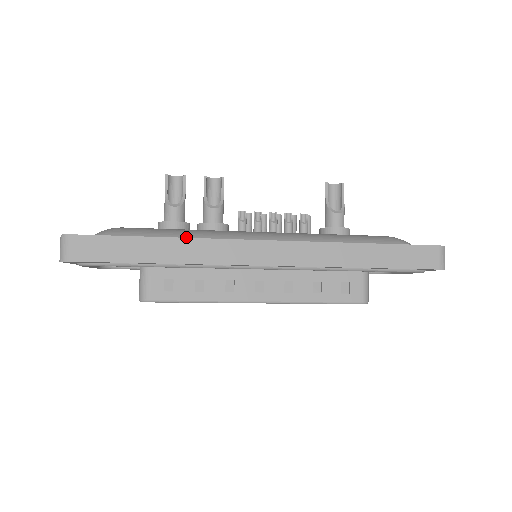
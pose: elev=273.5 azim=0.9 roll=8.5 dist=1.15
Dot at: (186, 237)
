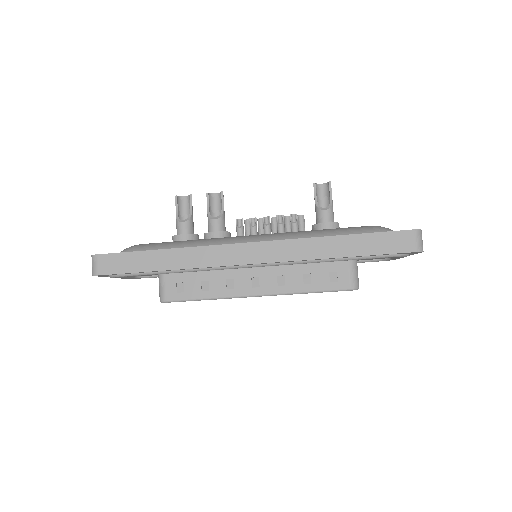
Dot at: occluded
